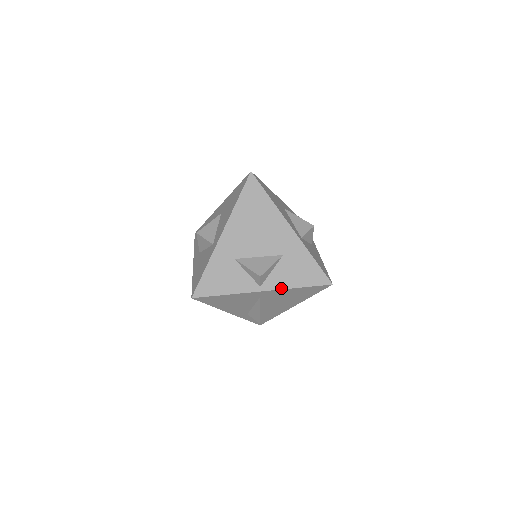
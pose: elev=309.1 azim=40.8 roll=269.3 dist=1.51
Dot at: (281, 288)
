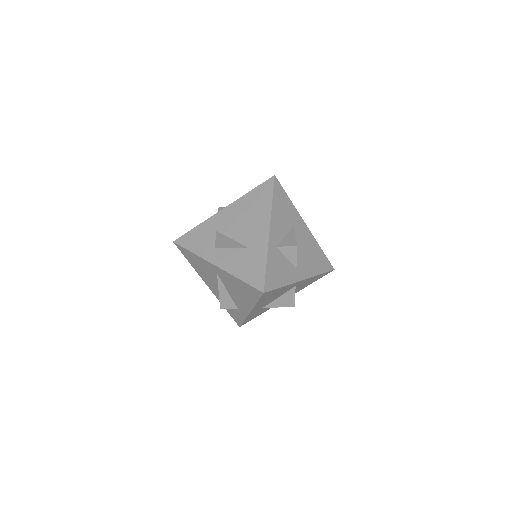
Dot at: (227, 271)
